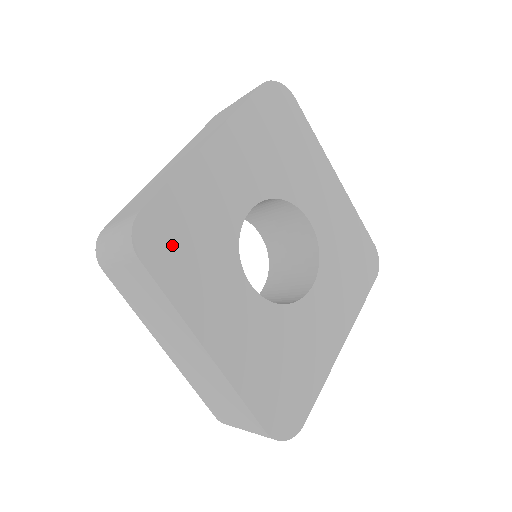
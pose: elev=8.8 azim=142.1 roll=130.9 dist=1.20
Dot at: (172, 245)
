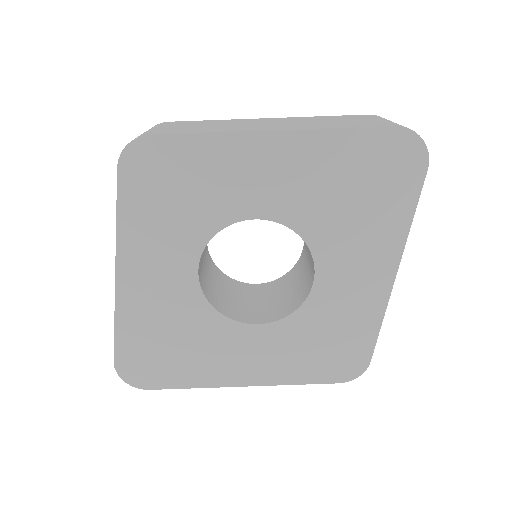
Dot at: (154, 181)
